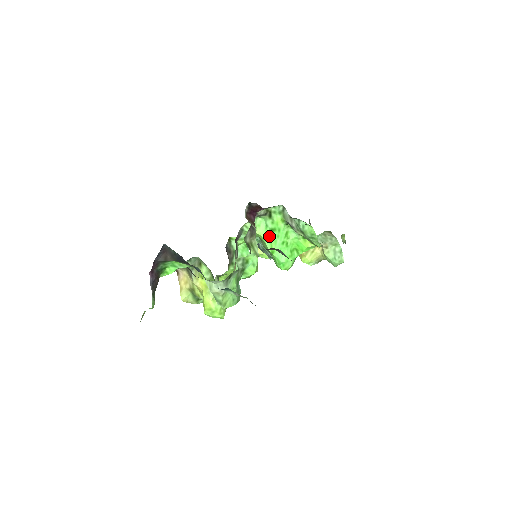
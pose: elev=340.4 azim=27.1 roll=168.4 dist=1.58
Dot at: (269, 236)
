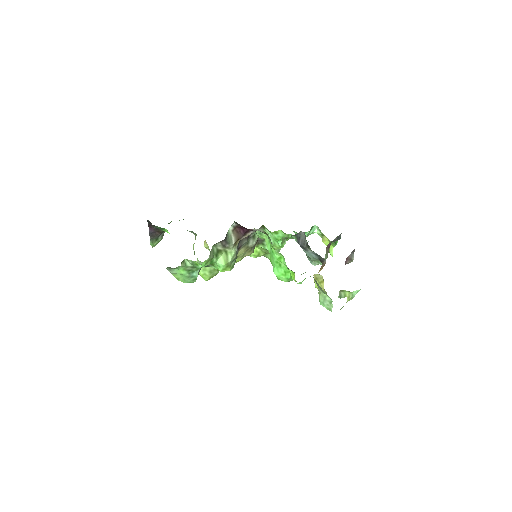
Dot at: (270, 249)
